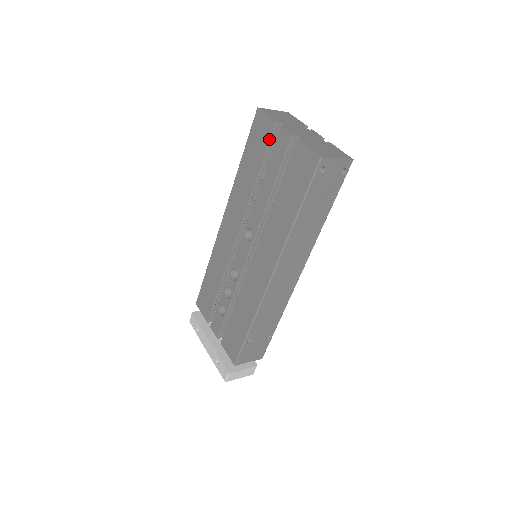
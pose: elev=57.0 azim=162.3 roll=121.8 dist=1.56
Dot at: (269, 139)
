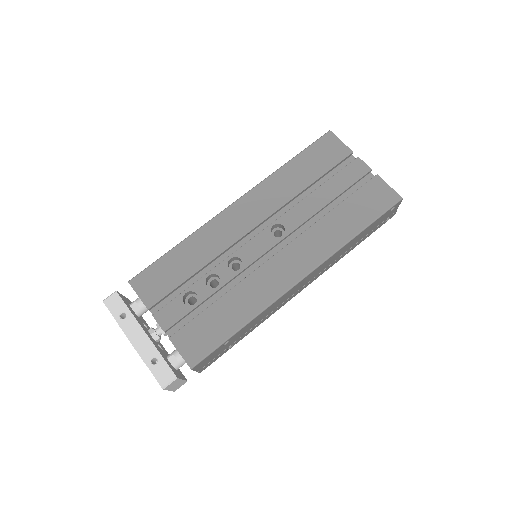
Dot at: (339, 160)
